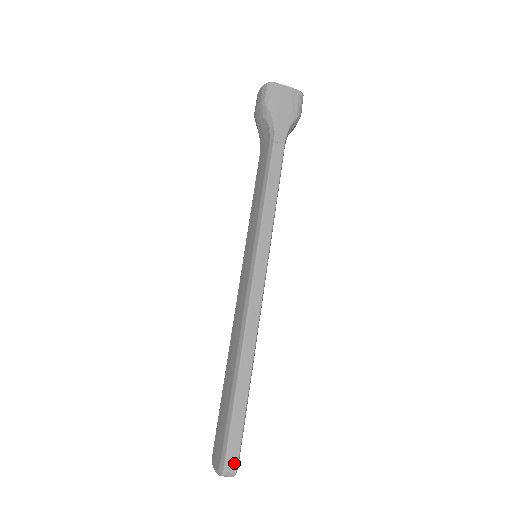
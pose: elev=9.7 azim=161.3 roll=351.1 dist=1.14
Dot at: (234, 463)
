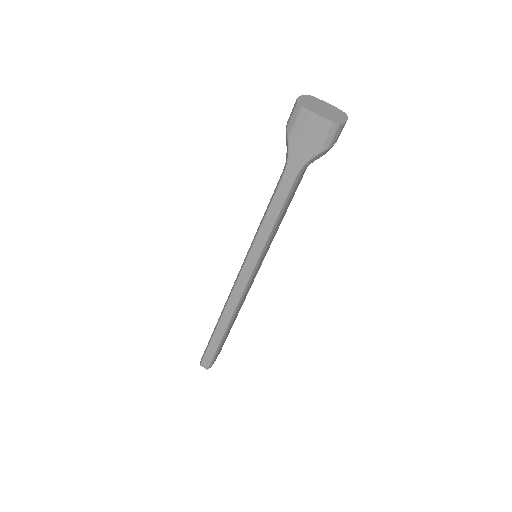
Dot at: (206, 366)
